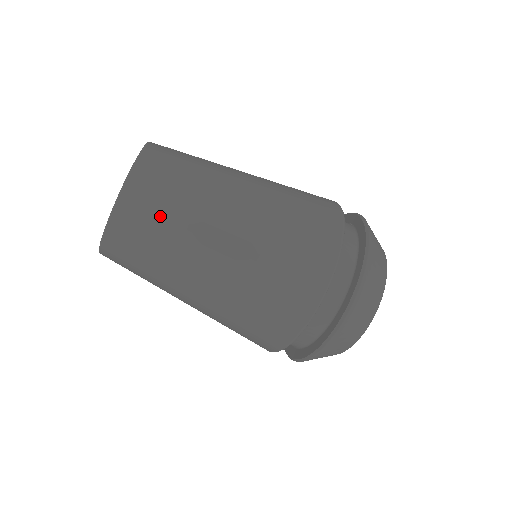
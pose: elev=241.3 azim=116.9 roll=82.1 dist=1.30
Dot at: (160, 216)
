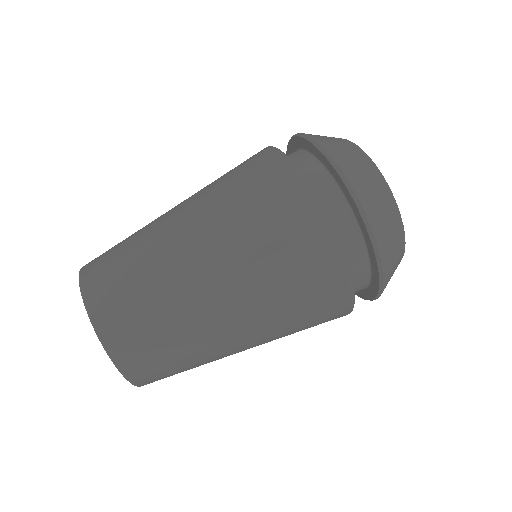
Dot at: (120, 261)
